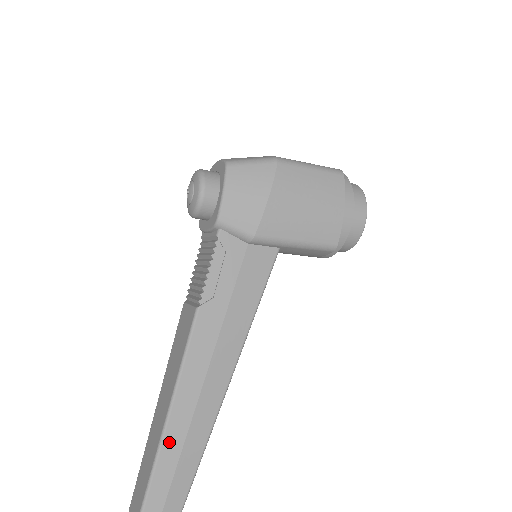
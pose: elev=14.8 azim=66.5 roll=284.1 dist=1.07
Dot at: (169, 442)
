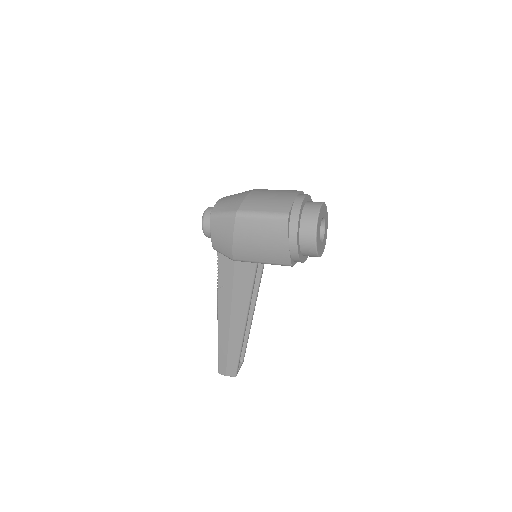
Dot at: (221, 344)
